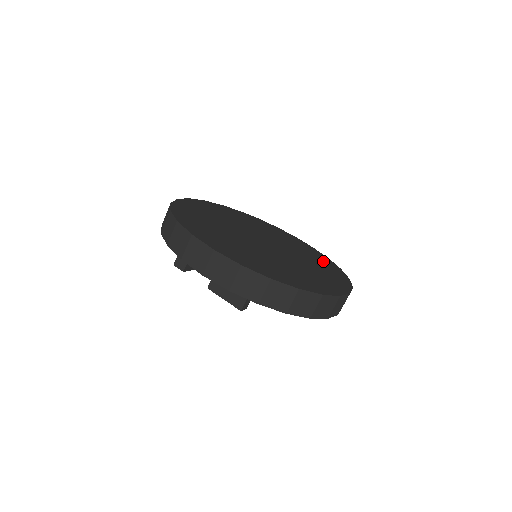
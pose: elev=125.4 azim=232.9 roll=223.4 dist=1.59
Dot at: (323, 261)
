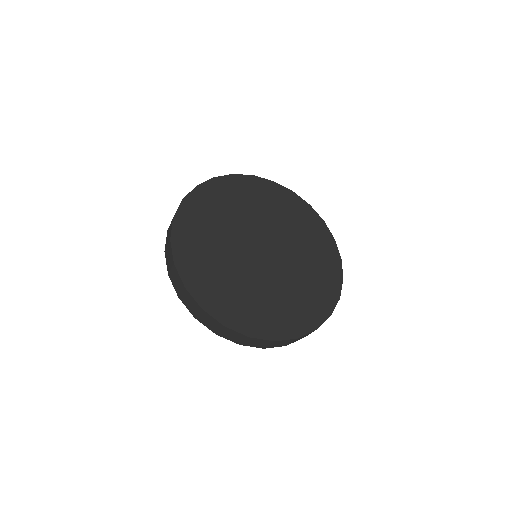
Dot at: (318, 237)
